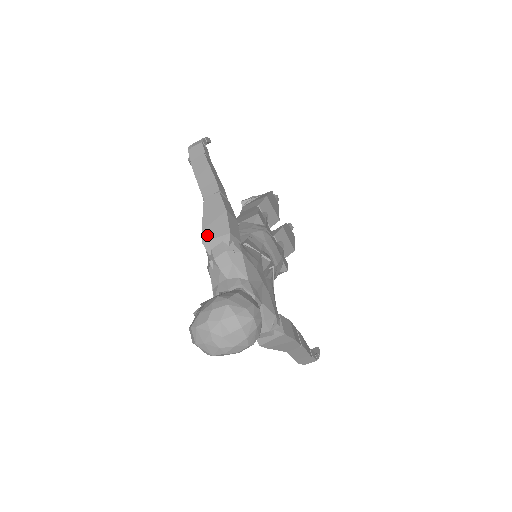
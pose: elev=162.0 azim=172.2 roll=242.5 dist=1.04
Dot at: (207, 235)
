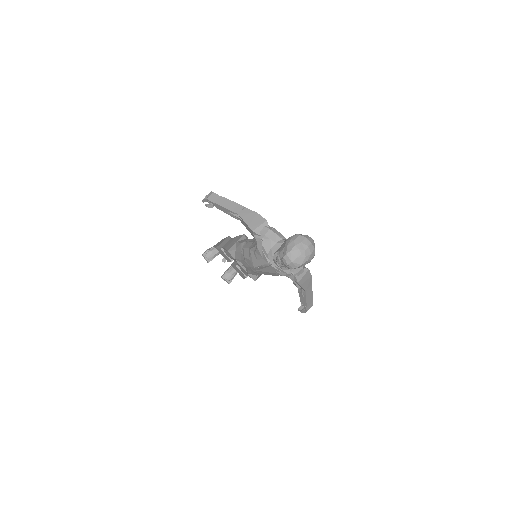
Dot at: (254, 227)
